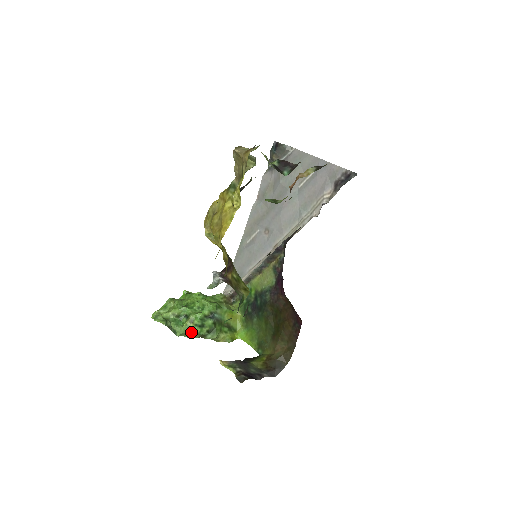
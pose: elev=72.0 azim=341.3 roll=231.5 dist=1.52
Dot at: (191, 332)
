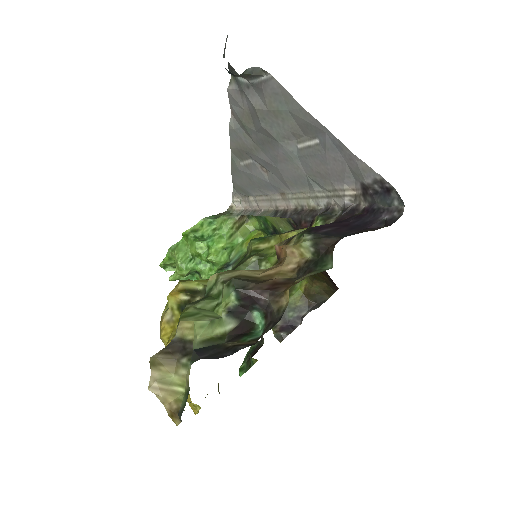
Dot at: occluded
